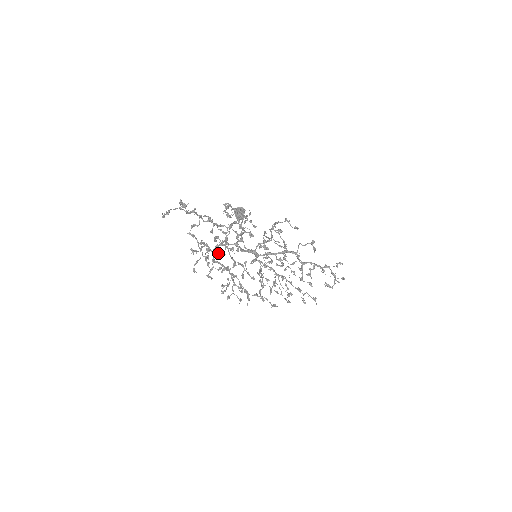
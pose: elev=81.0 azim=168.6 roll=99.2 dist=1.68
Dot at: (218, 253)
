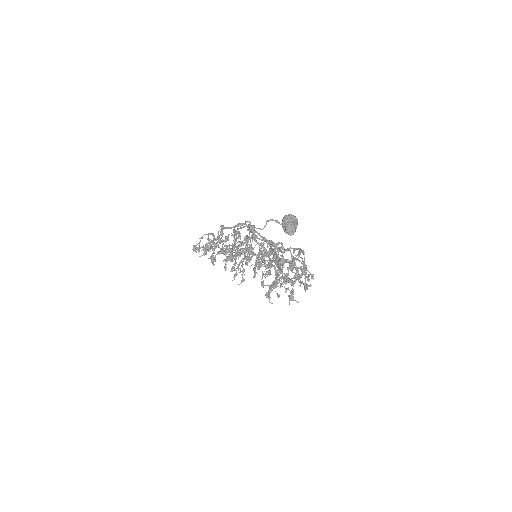
Dot at: occluded
